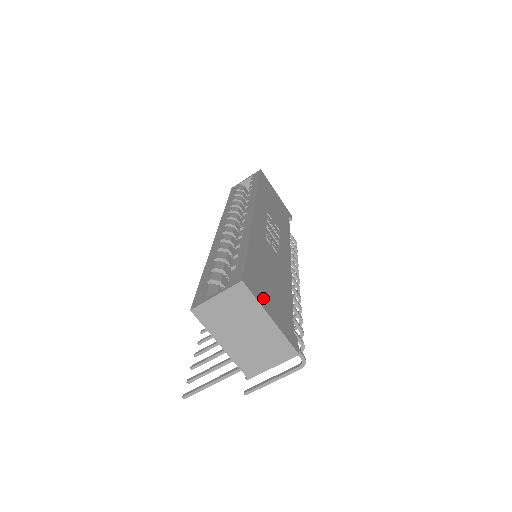
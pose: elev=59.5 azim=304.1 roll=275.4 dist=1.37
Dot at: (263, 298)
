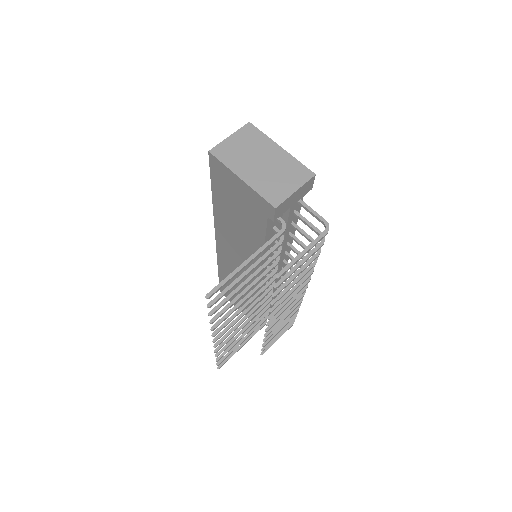
Dot at: occluded
